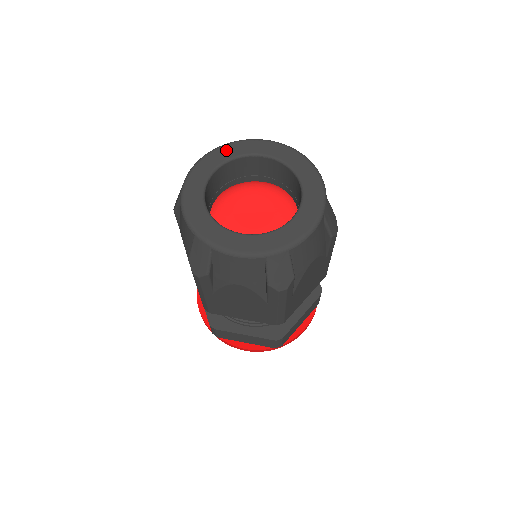
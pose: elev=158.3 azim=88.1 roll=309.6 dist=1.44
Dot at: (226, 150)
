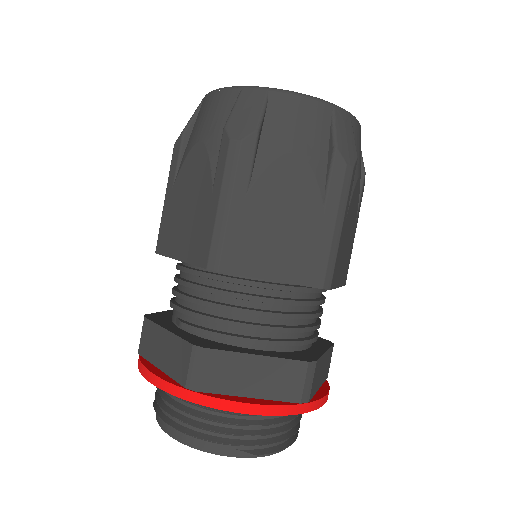
Dot at: occluded
